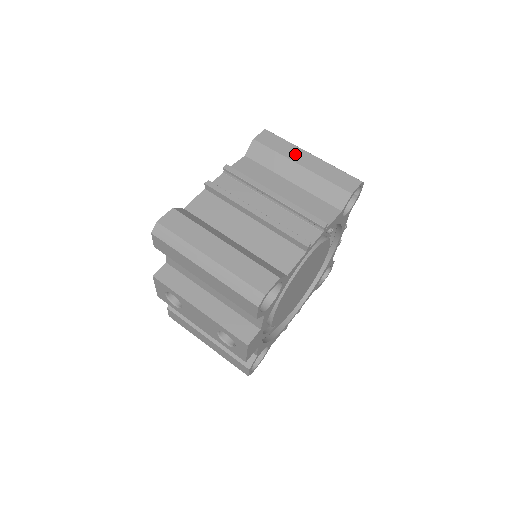
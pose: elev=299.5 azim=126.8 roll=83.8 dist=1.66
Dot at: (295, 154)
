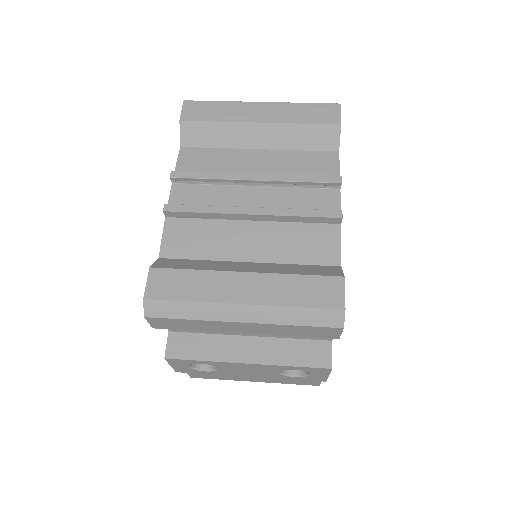
Dot at: (242, 112)
